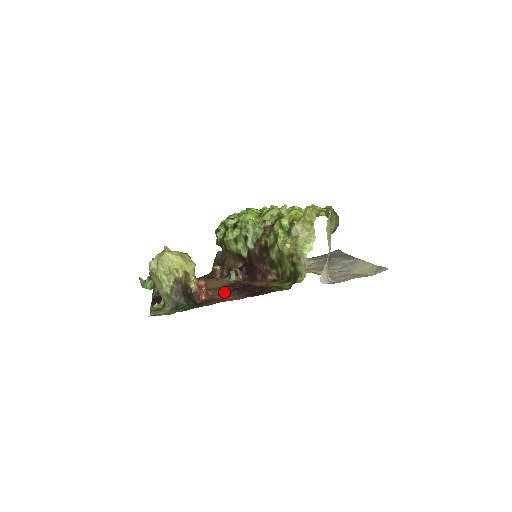
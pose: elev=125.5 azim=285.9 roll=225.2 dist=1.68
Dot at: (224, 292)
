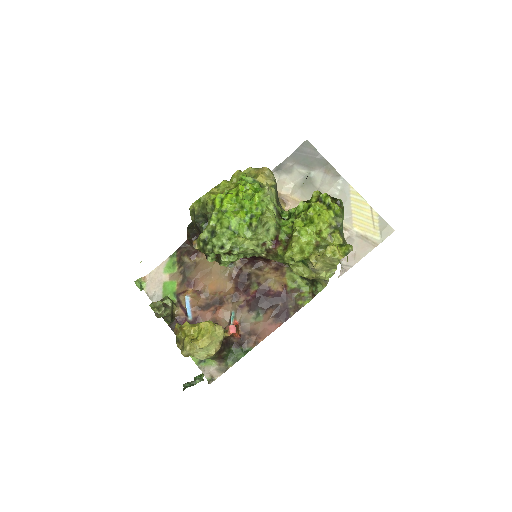
Dot at: (245, 308)
